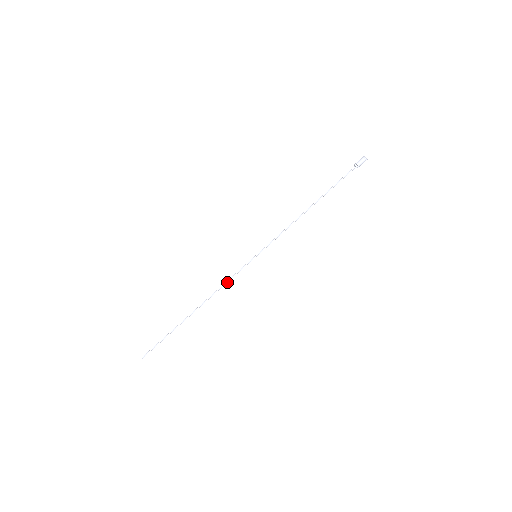
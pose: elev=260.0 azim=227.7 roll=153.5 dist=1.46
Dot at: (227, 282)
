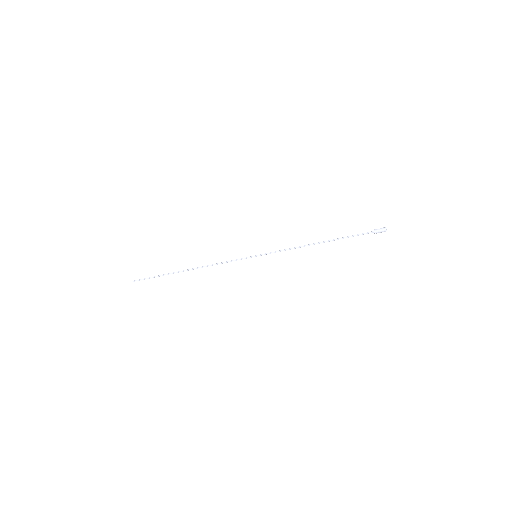
Dot at: occluded
